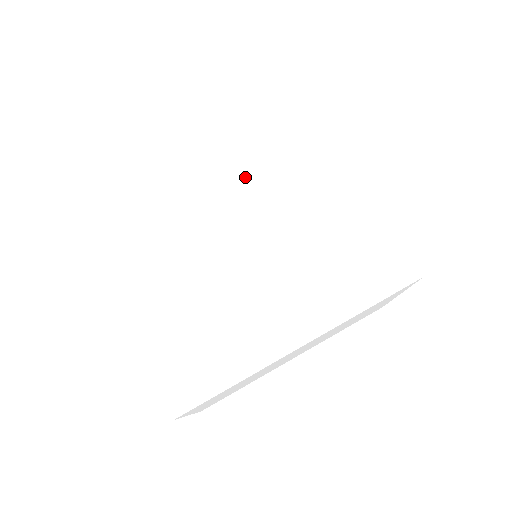
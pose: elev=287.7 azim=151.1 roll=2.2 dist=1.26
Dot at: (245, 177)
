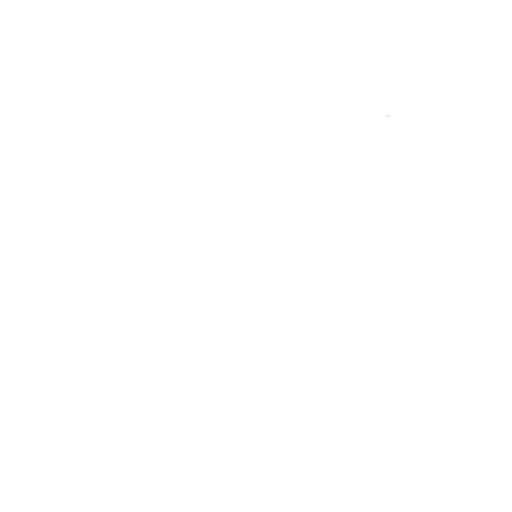
Dot at: (207, 176)
